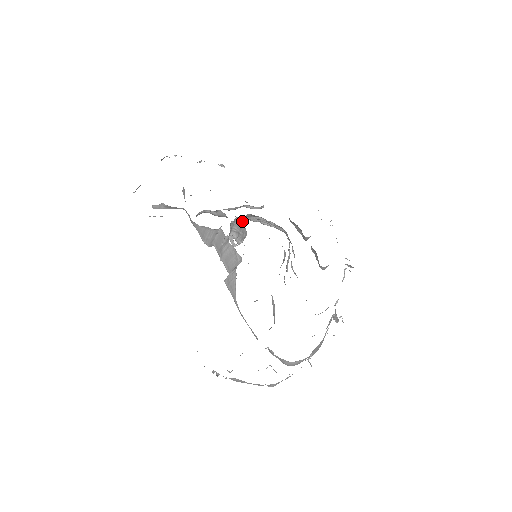
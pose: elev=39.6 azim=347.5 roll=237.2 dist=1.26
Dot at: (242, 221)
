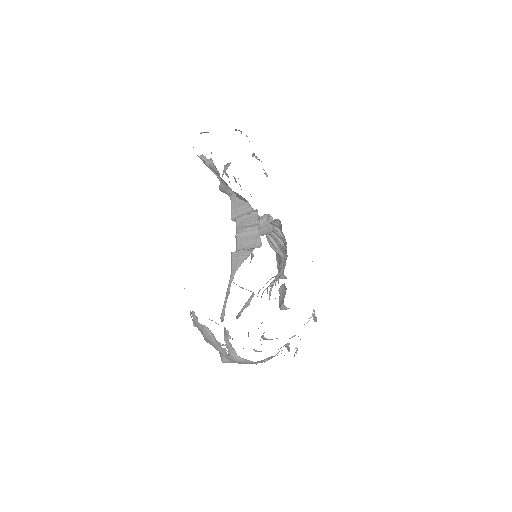
Dot at: (271, 221)
